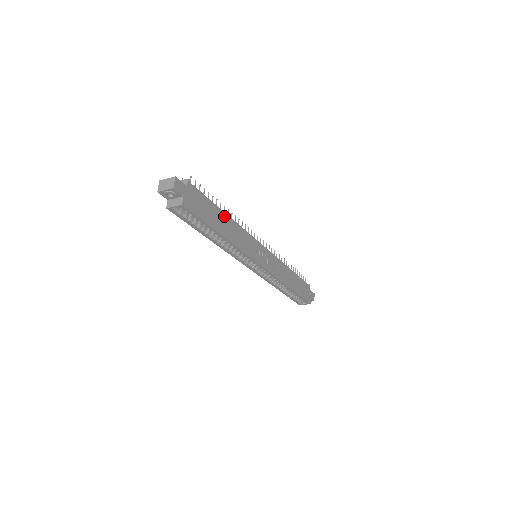
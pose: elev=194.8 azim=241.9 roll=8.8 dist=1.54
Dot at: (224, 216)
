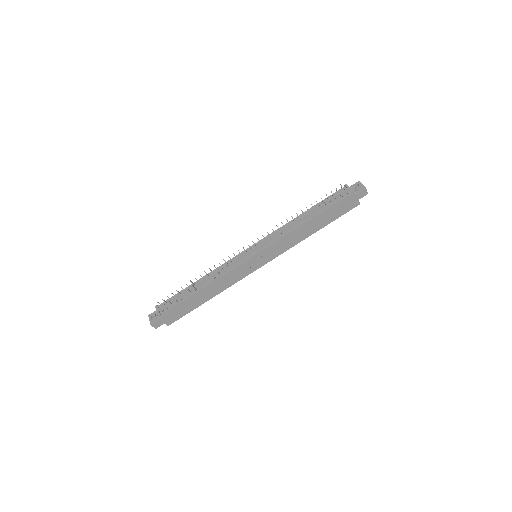
Dot at: (200, 292)
